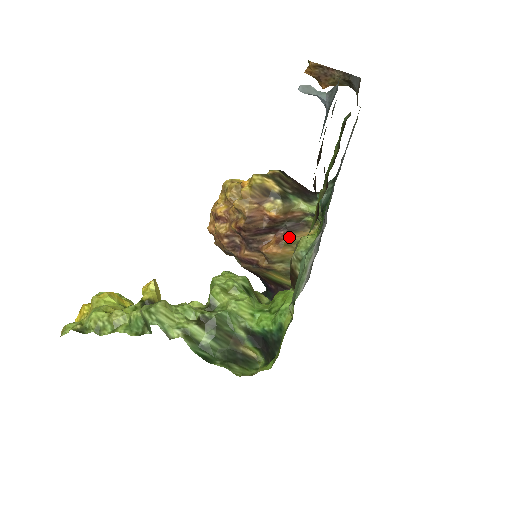
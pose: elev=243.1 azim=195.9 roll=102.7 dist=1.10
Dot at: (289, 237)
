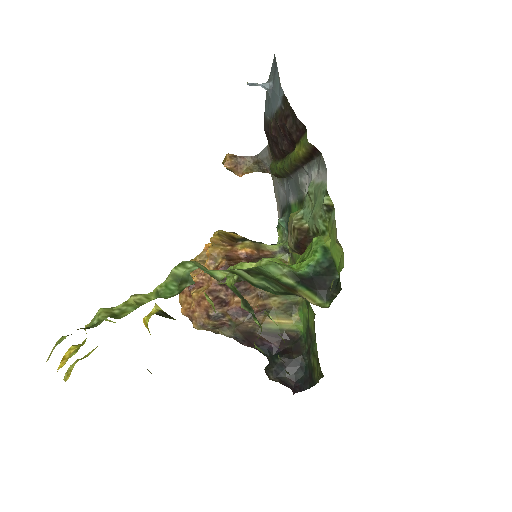
Dot at: occluded
